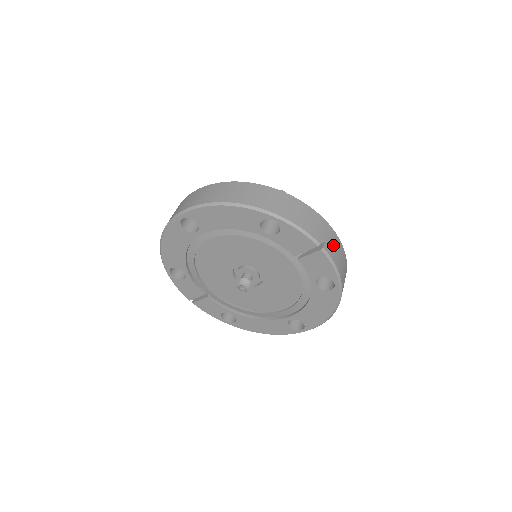
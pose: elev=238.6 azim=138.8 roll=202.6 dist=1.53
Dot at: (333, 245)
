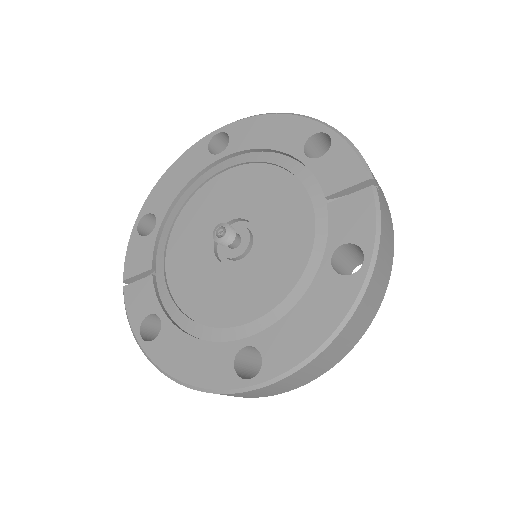
Dot at: (386, 215)
